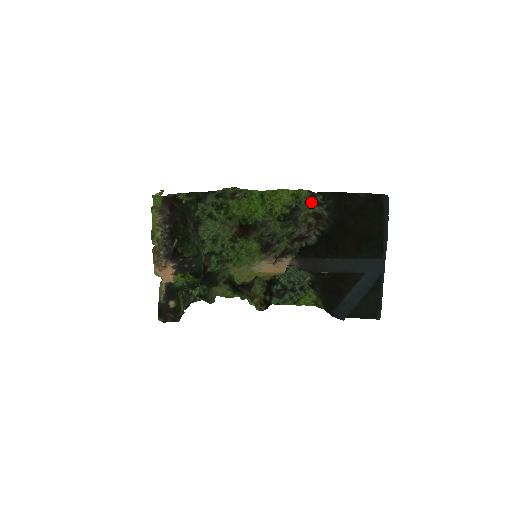
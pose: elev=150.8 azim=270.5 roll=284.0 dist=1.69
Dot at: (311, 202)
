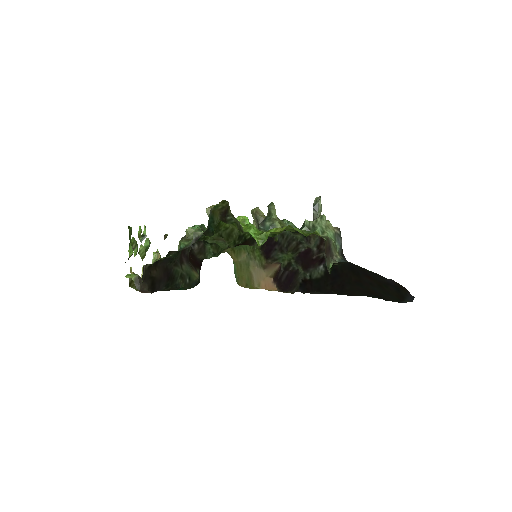
Dot at: (327, 236)
